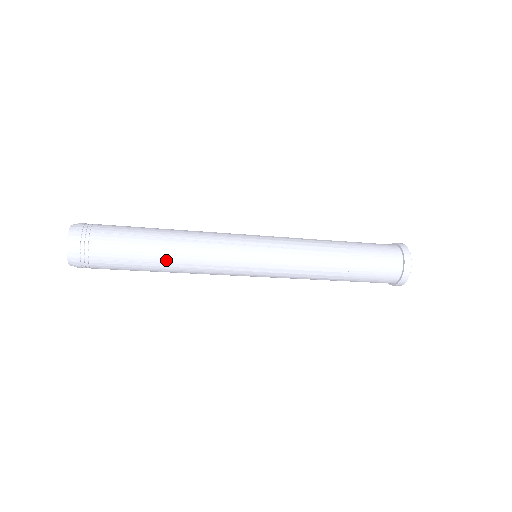
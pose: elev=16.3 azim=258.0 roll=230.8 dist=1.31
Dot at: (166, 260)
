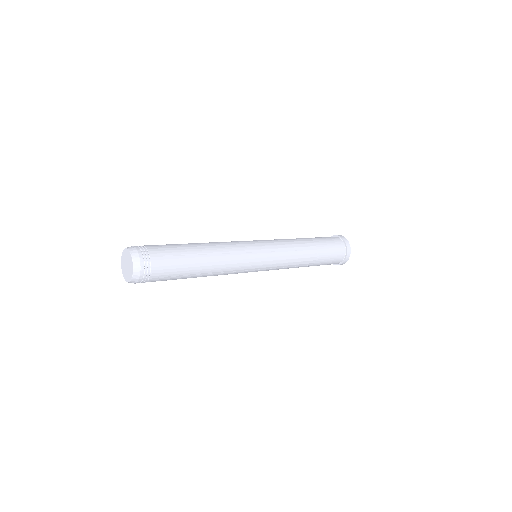
Dot at: (204, 271)
